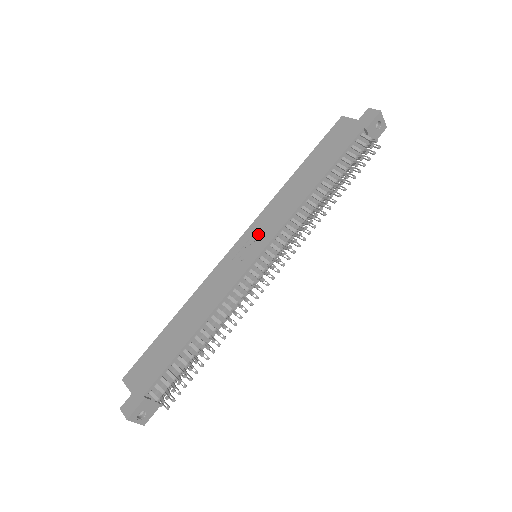
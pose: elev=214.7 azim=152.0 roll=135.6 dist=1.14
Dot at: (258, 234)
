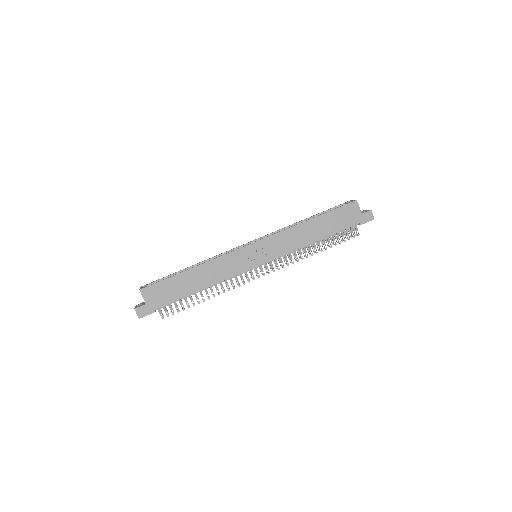
Dot at: (267, 249)
